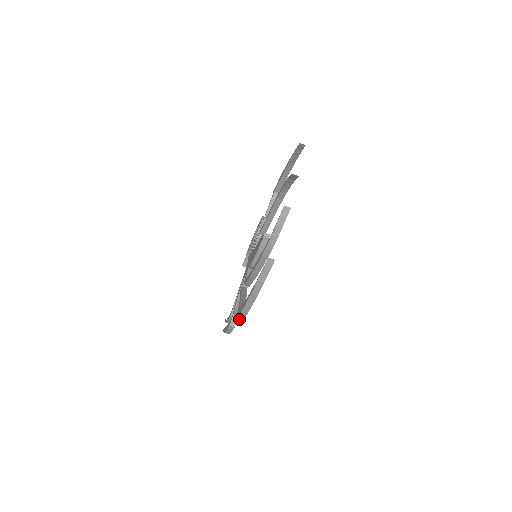
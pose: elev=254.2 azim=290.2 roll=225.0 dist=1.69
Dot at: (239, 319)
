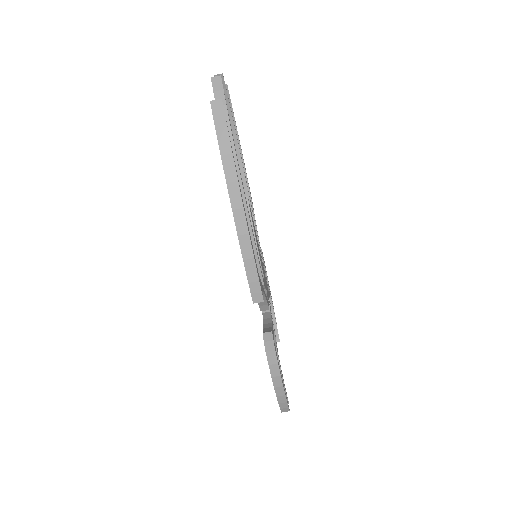
Dot at: (253, 285)
